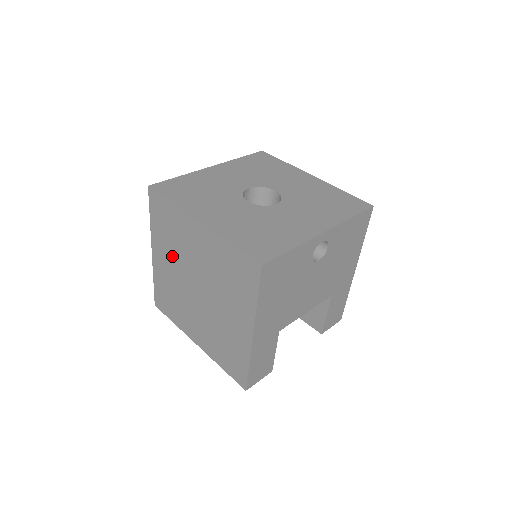
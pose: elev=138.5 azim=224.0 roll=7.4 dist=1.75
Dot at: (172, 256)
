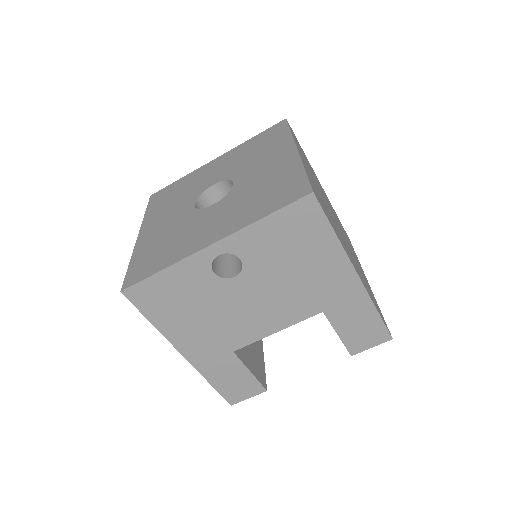
Dot at: occluded
